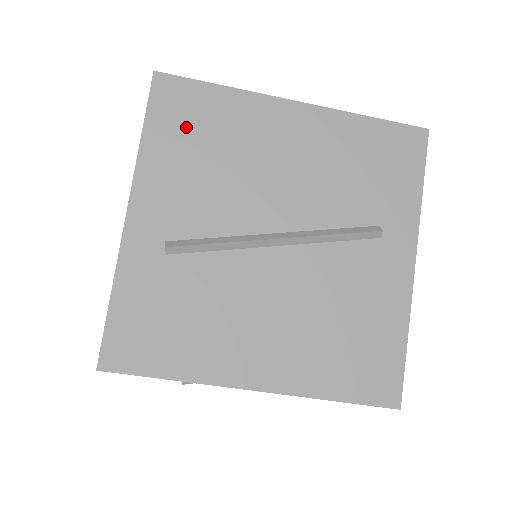
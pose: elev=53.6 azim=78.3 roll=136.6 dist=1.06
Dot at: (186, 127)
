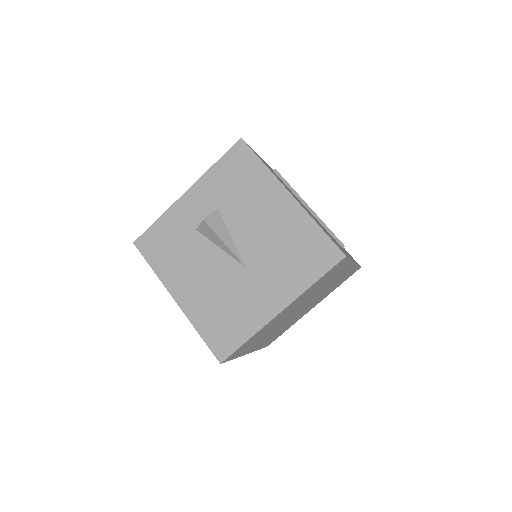
Dot at: occluded
